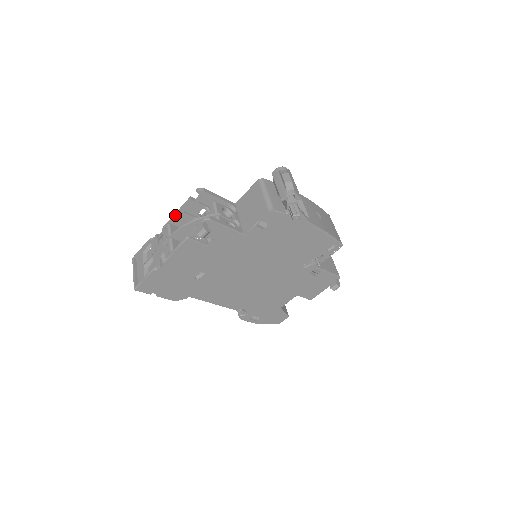
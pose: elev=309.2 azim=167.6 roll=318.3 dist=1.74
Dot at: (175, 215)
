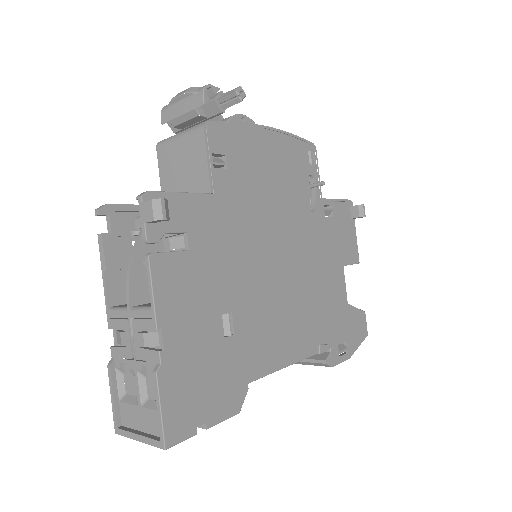
Dot at: (105, 285)
